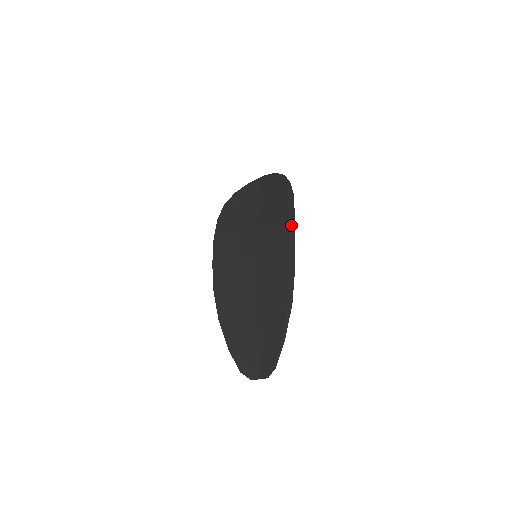
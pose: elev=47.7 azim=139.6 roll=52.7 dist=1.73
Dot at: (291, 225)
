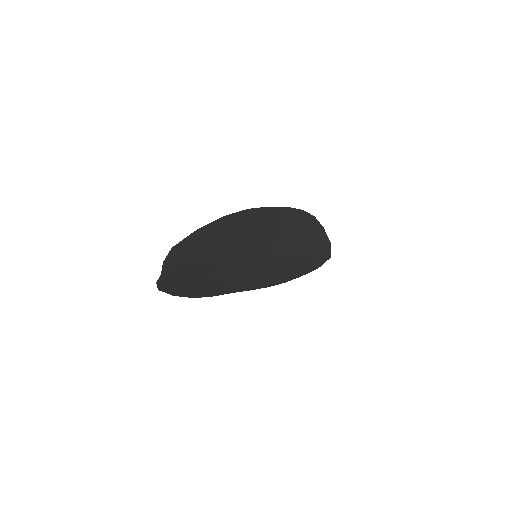
Dot at: (278, 210)
